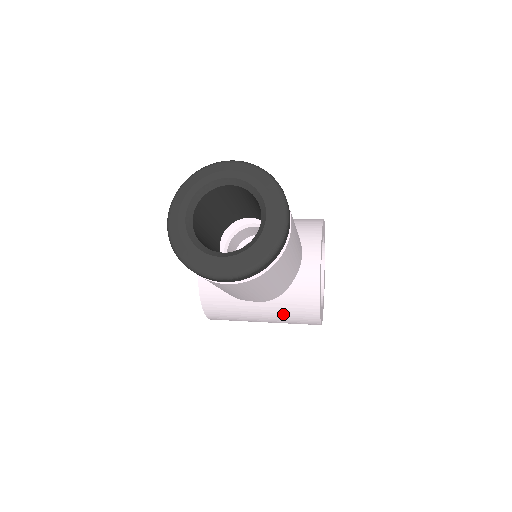
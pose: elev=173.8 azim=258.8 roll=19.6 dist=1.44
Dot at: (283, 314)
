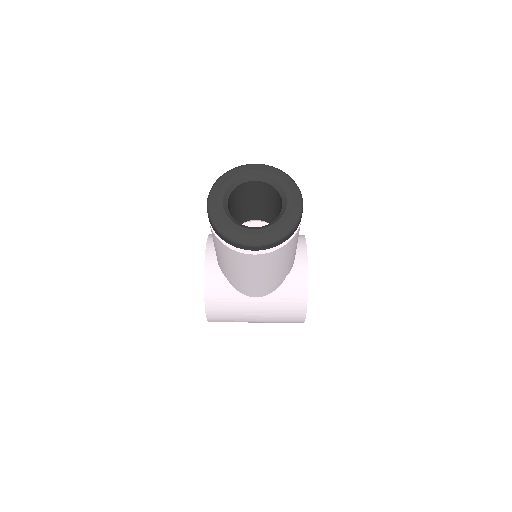
Dot at: (276, 309)
